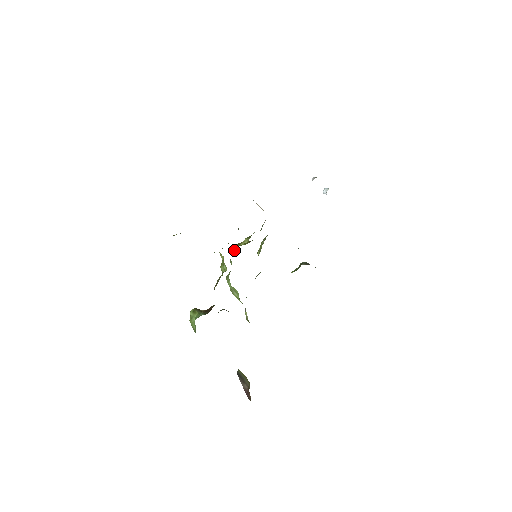
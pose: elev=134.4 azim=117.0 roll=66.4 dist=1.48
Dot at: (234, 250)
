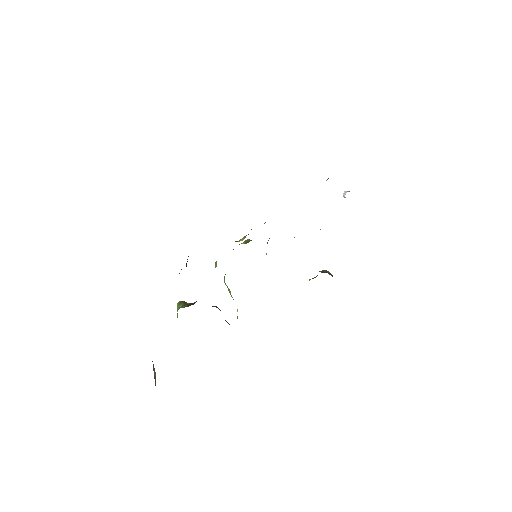
Dot at: occluded
